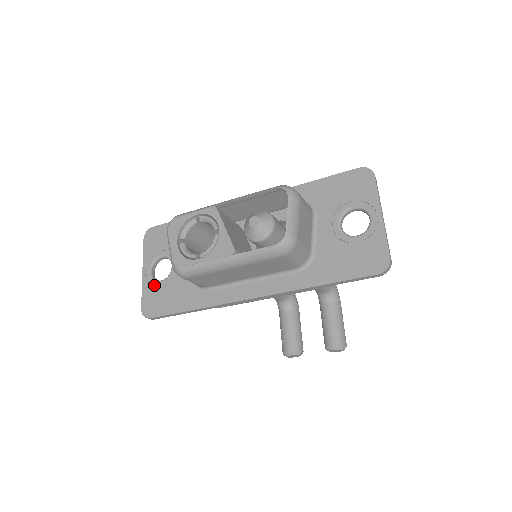
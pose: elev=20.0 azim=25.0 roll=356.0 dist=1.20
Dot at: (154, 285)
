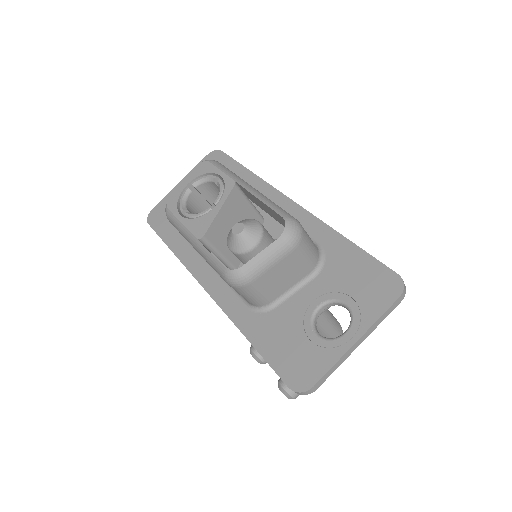
Dot at: occluded
